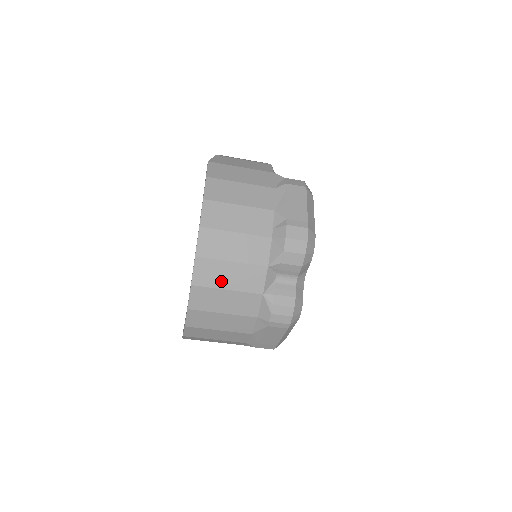
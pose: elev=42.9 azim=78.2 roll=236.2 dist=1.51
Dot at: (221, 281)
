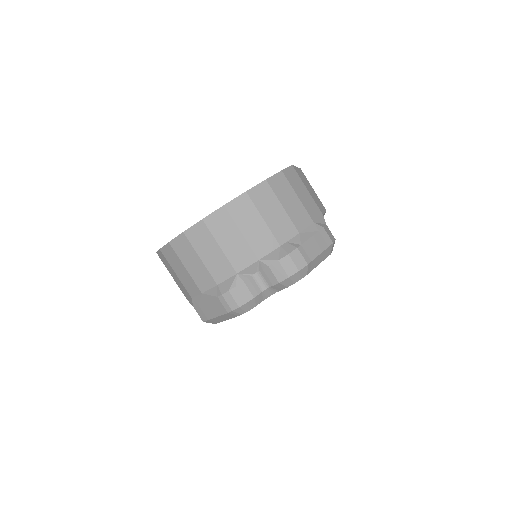
Dot at: (222, 237)
